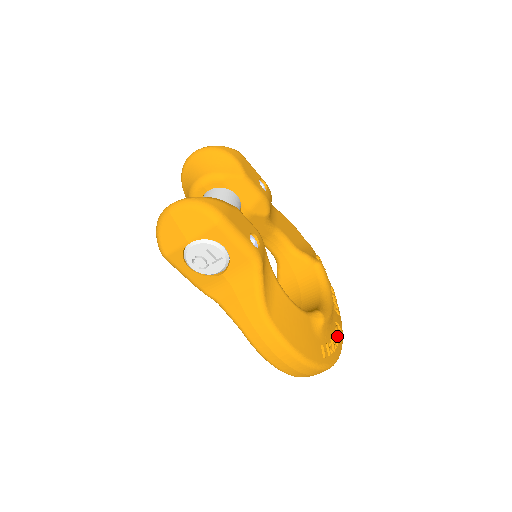
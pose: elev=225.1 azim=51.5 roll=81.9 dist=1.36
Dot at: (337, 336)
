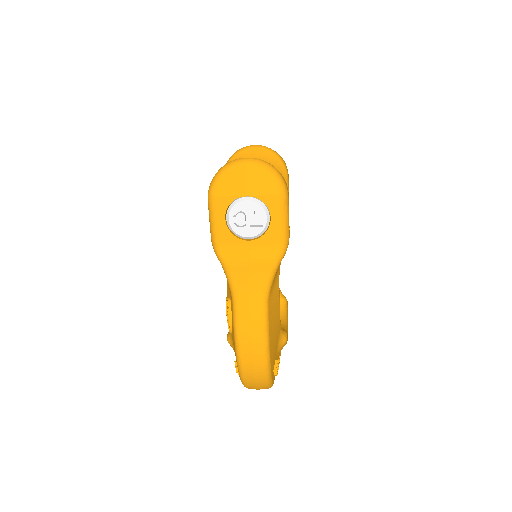
Dot at: occluded
